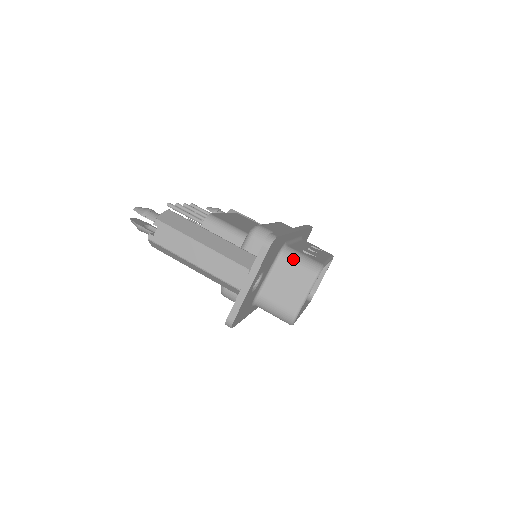
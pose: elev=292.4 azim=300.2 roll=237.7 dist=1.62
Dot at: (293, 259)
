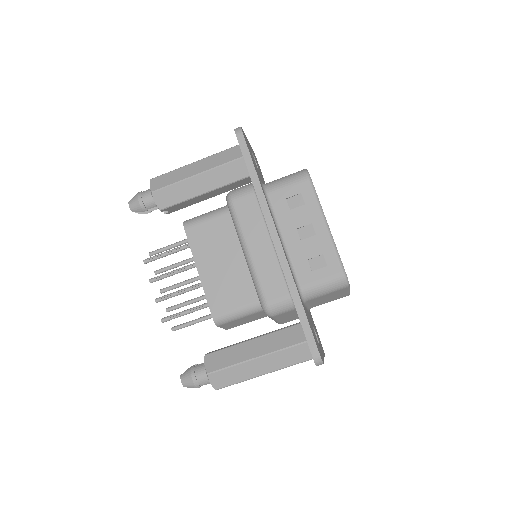
Dot at: (318, 295)
